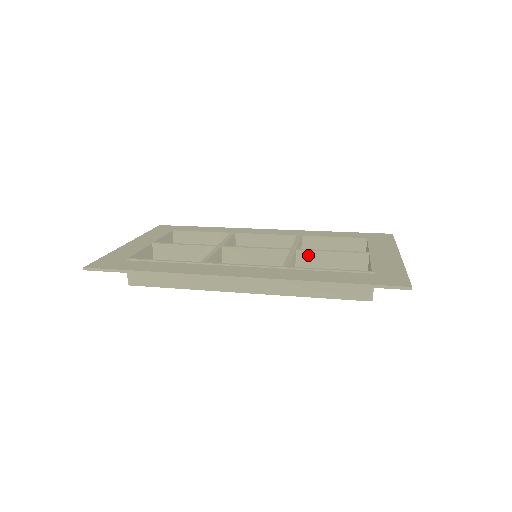
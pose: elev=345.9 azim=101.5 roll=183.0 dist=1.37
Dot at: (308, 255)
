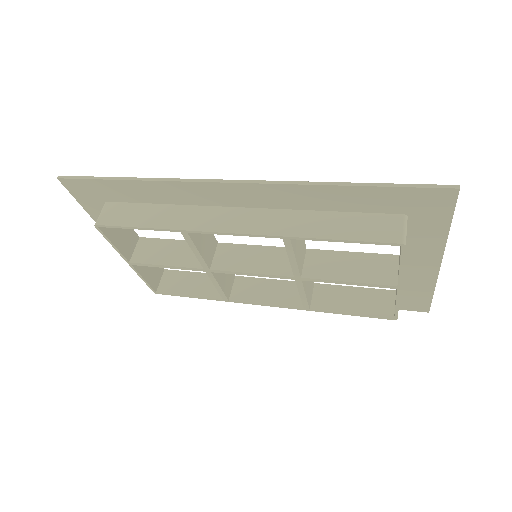
Dot at: (321, 255)
